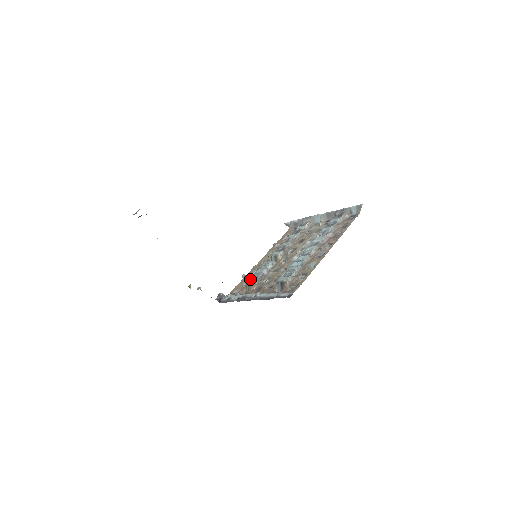
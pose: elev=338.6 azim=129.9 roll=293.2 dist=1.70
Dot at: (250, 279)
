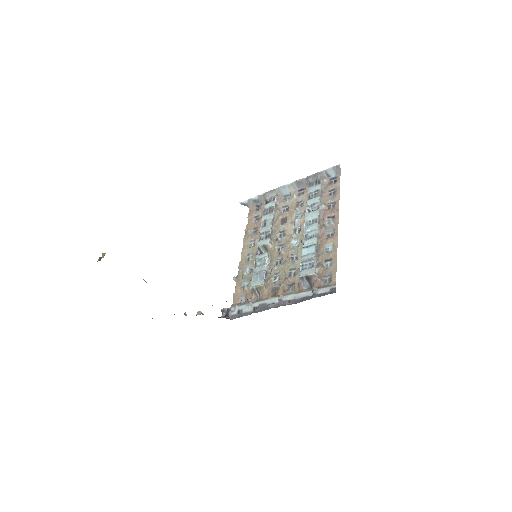
Dot at: (253, 282)
